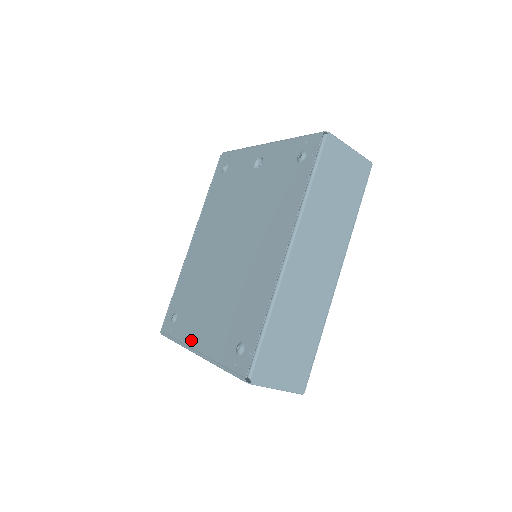
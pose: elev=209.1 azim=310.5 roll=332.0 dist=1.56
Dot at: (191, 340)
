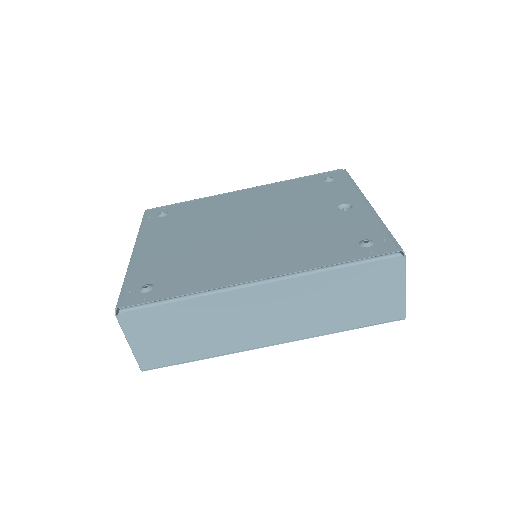
Dot at: (145, 240)
